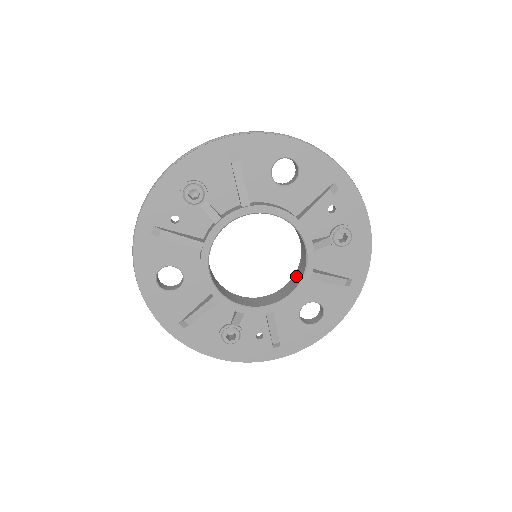
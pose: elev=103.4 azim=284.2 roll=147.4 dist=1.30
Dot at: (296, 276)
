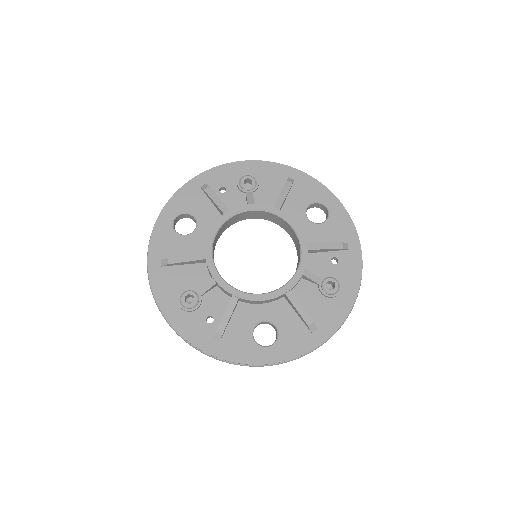
Dot at: occluded
